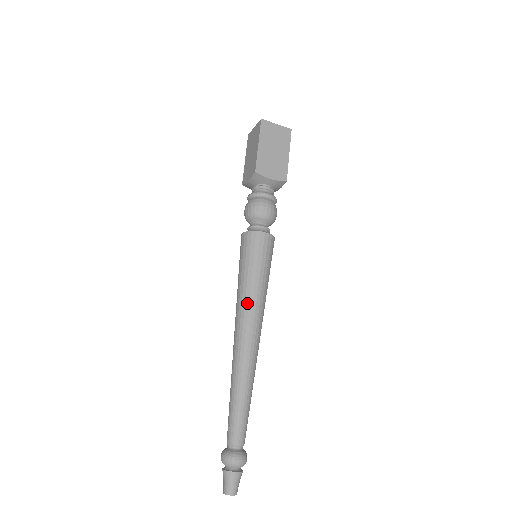
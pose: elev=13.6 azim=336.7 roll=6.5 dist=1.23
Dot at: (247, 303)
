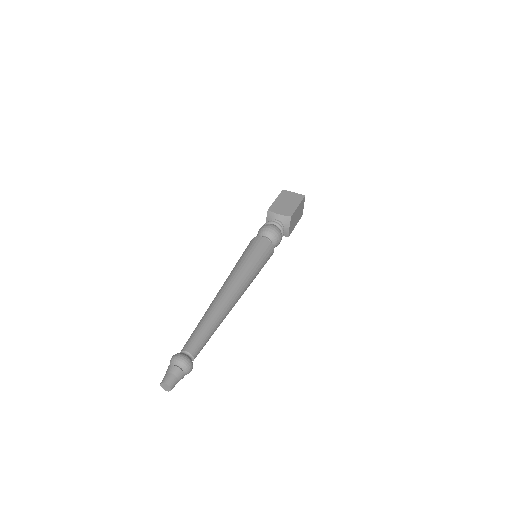
Dot at: (233, 271)
